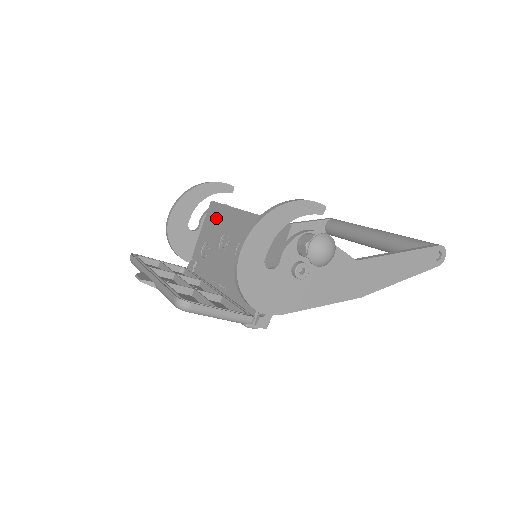
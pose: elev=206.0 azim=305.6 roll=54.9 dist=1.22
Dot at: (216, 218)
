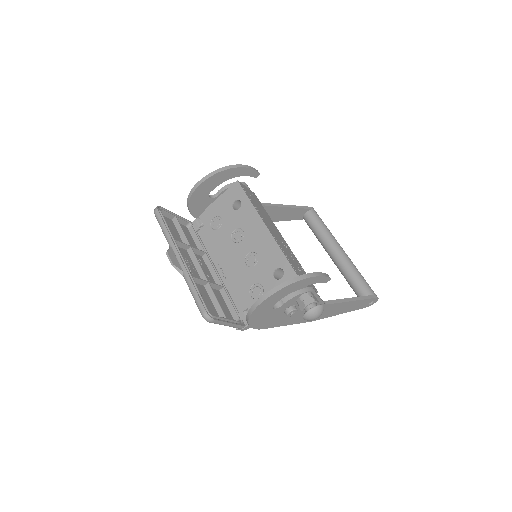
Dot at: (236, 201)
